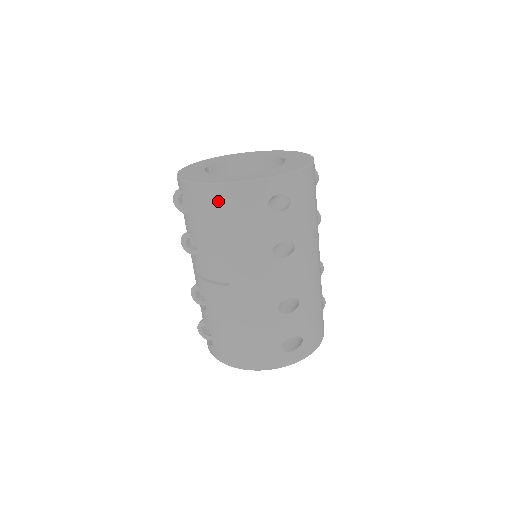
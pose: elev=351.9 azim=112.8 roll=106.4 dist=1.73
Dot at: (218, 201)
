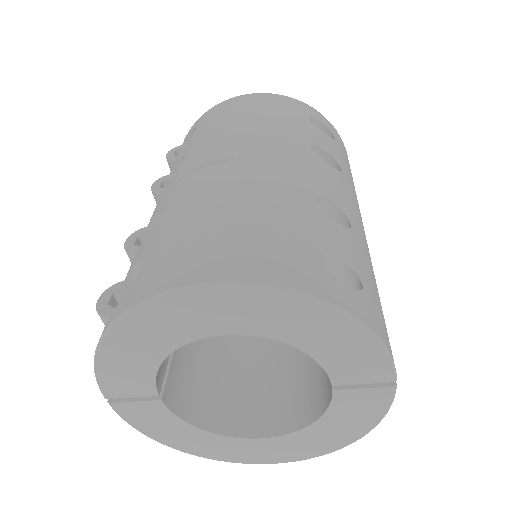
Dot at: (246, 102)
